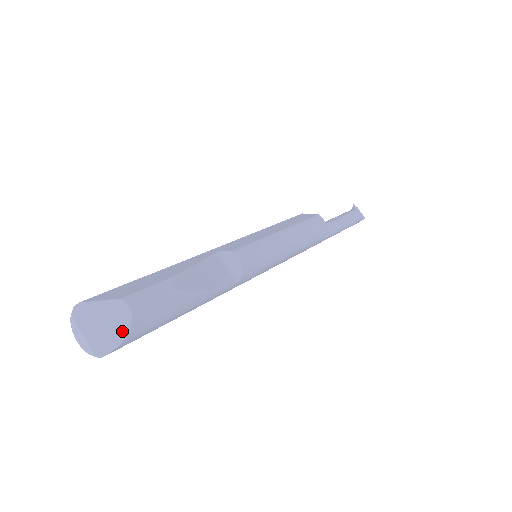
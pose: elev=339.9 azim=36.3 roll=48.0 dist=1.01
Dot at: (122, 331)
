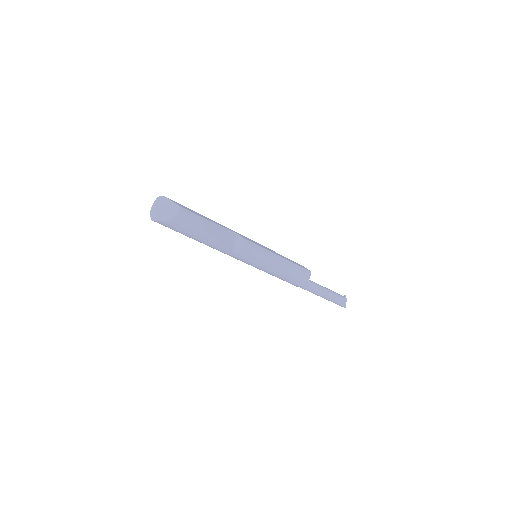
Dot at: (169, 217)
